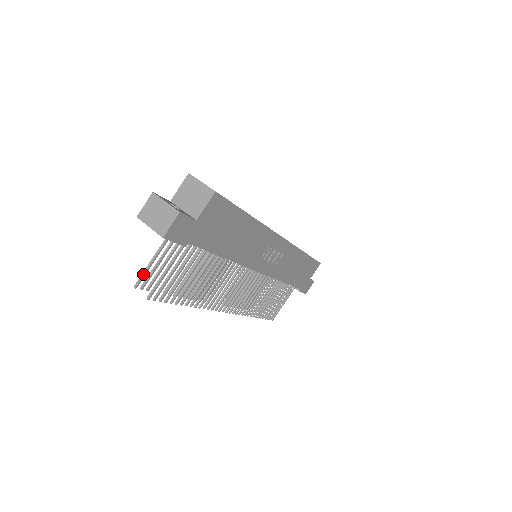
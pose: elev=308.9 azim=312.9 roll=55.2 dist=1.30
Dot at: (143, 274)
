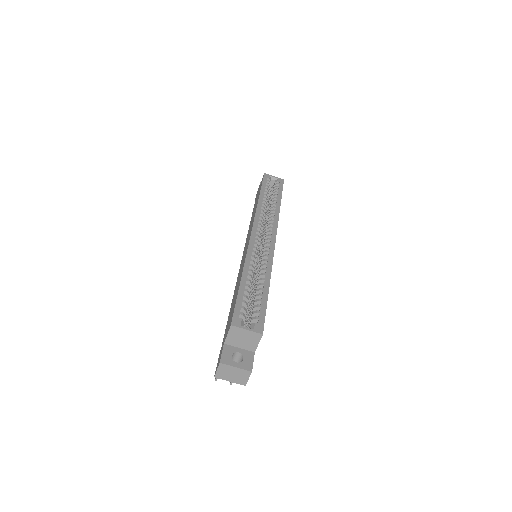
Dot at: occluded
